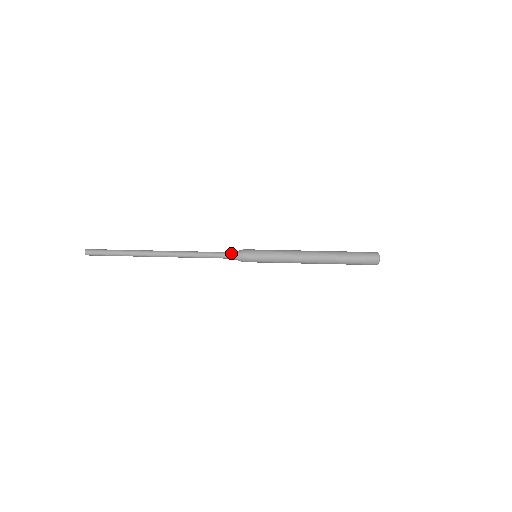
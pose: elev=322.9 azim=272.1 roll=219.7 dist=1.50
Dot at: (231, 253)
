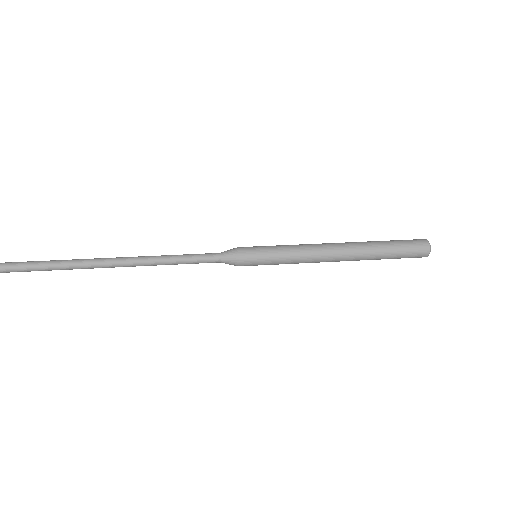
Dot at: (219, 253)
